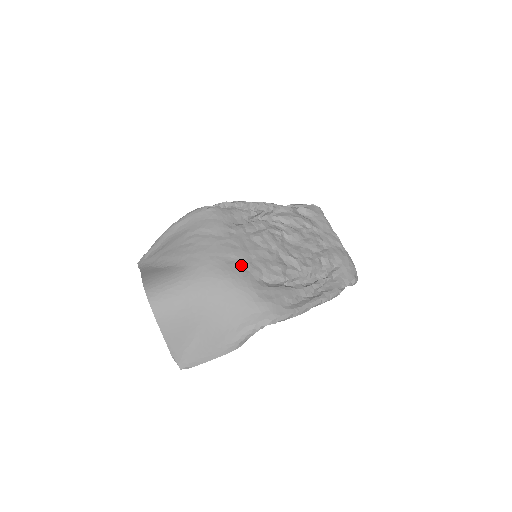
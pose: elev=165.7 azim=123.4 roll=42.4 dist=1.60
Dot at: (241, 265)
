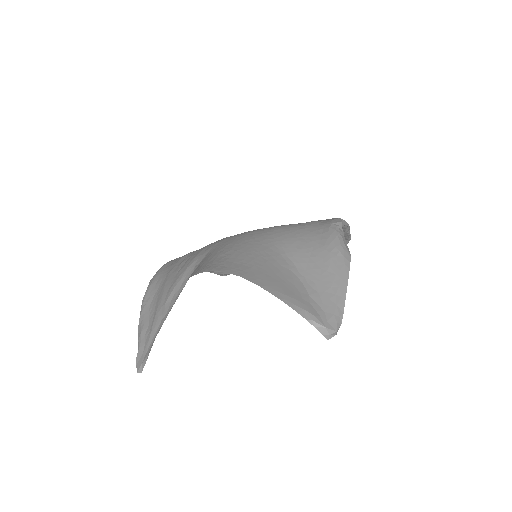
Dot at: occluded
